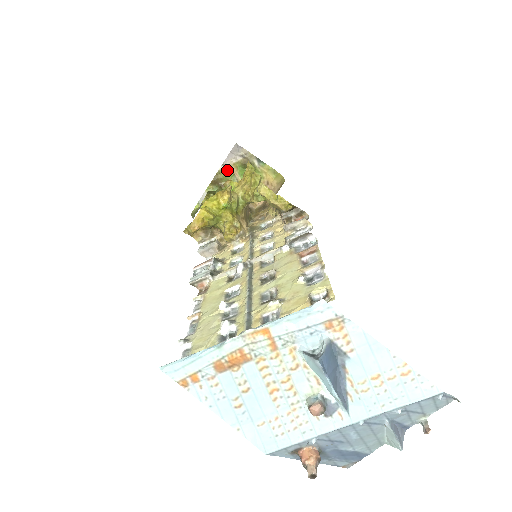
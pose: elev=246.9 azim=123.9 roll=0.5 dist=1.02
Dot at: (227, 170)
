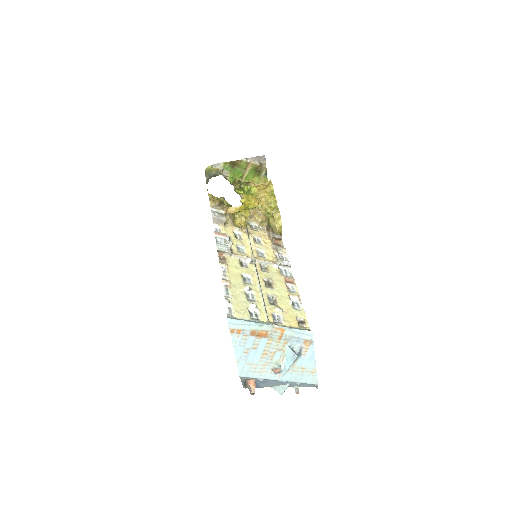
Dot at: (246, 163)
